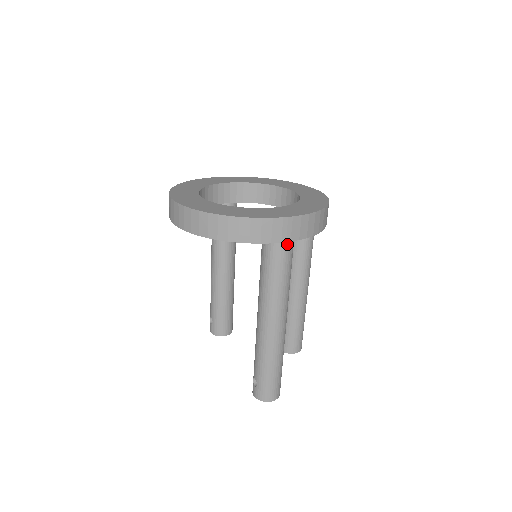
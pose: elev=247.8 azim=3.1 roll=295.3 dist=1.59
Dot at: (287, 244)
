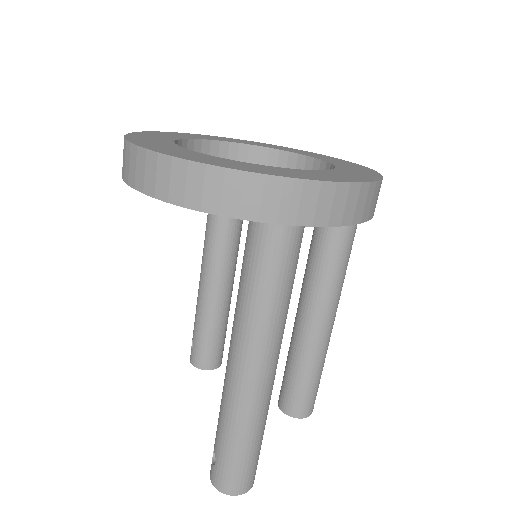
Dot at: (288, 229)
